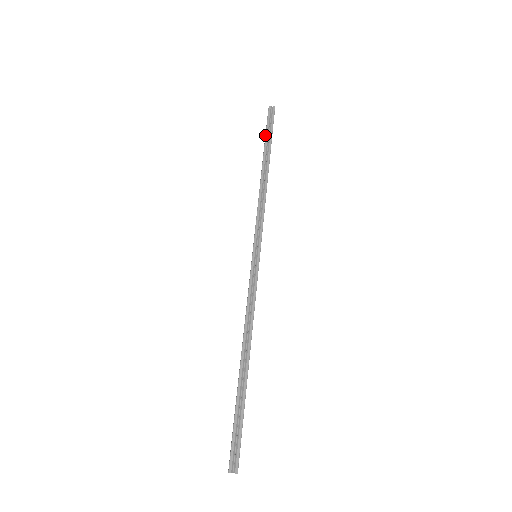
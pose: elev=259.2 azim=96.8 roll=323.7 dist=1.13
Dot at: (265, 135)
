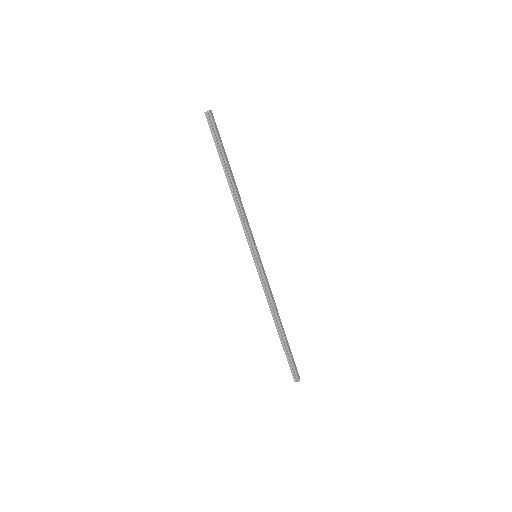
Dot at: occluded
